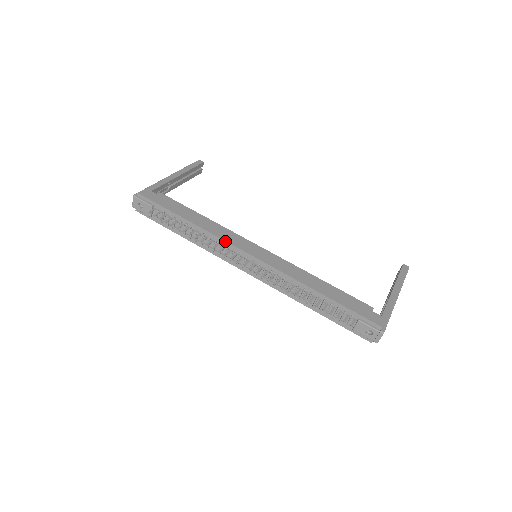
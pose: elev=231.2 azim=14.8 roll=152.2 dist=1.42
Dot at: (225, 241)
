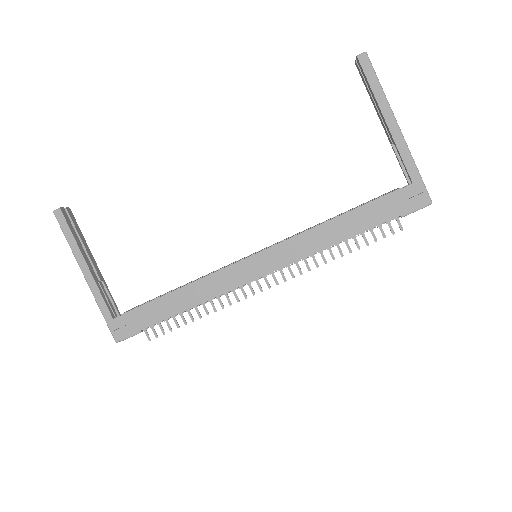
Dot at: occluded
